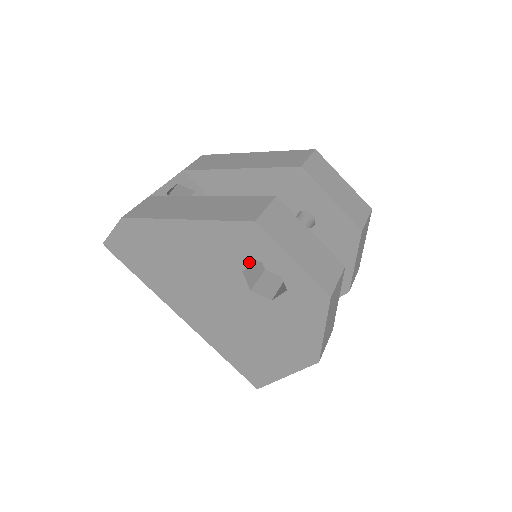
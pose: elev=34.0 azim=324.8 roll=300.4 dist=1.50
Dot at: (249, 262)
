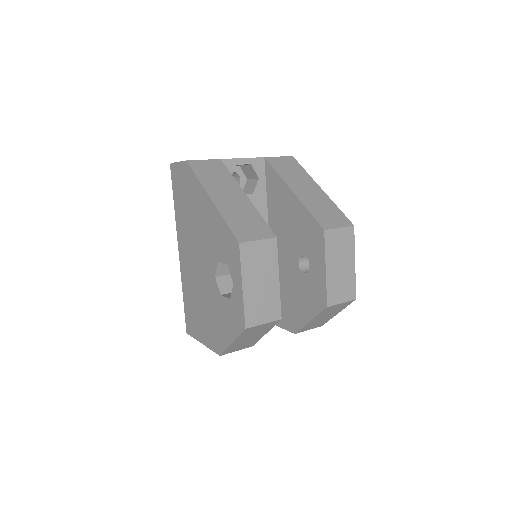
Dot at: (224, 261)
